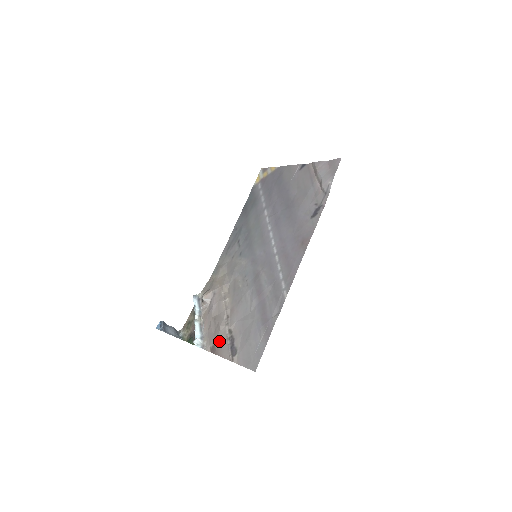
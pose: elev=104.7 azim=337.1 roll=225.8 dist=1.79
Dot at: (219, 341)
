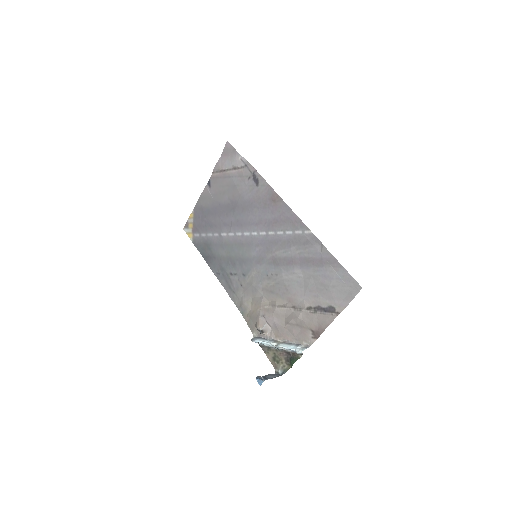
Dot at: (312, 323)
